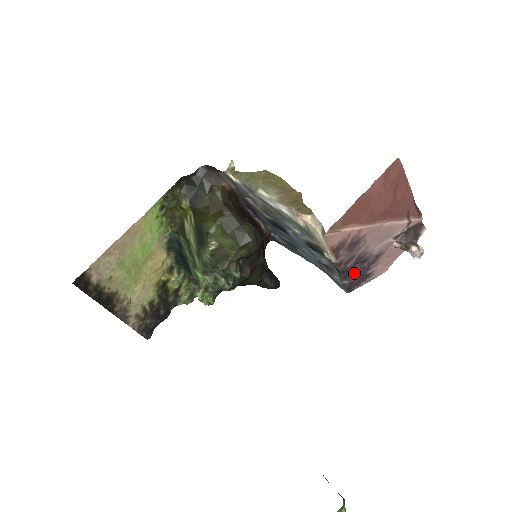
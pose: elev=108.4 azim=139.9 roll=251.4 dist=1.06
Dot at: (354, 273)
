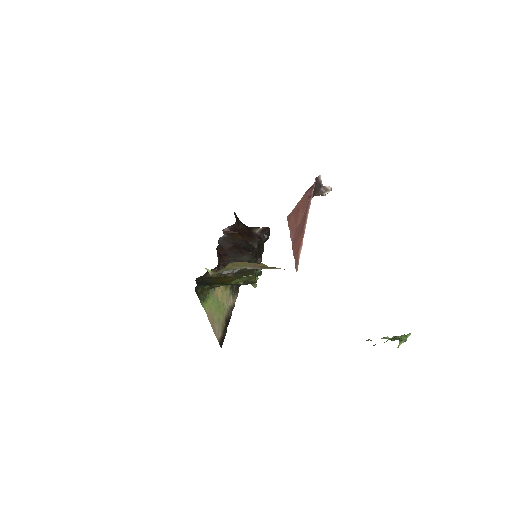
Dot at: occluded
